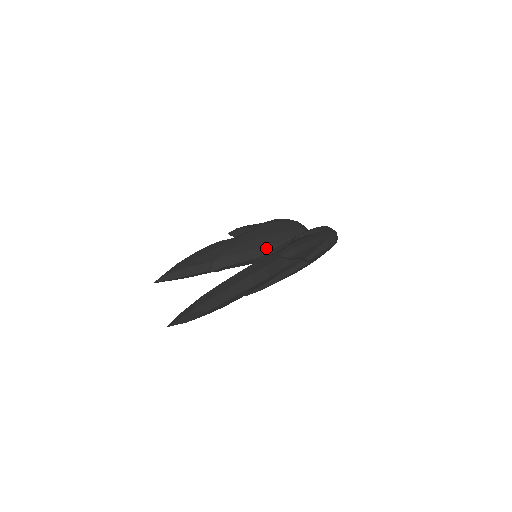
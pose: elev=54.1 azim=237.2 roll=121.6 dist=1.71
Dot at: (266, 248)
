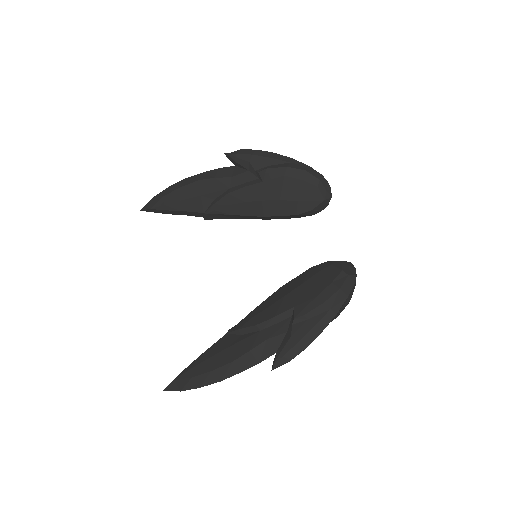
Dot at: (272, 217)
